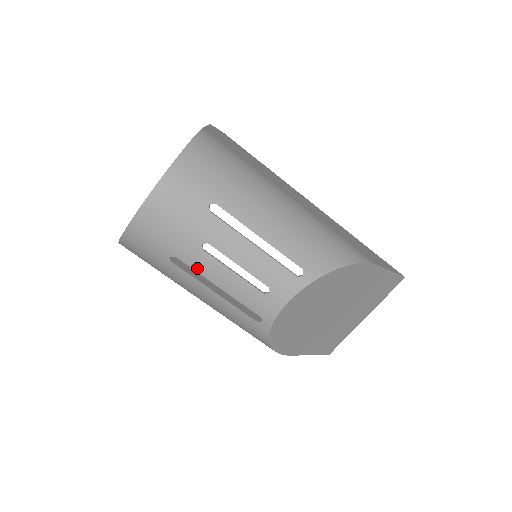
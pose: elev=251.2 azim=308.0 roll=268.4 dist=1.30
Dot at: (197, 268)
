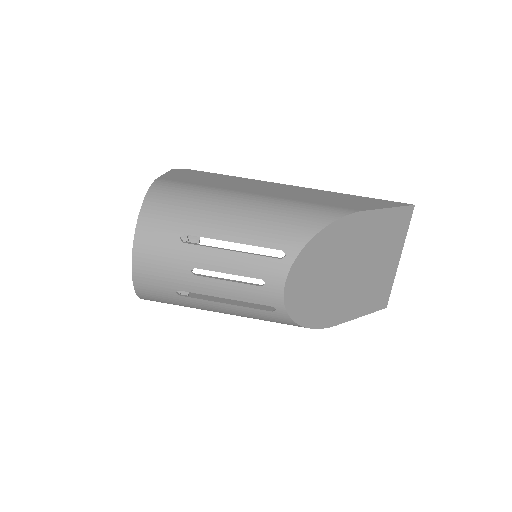
Dot at: (200, 291)
